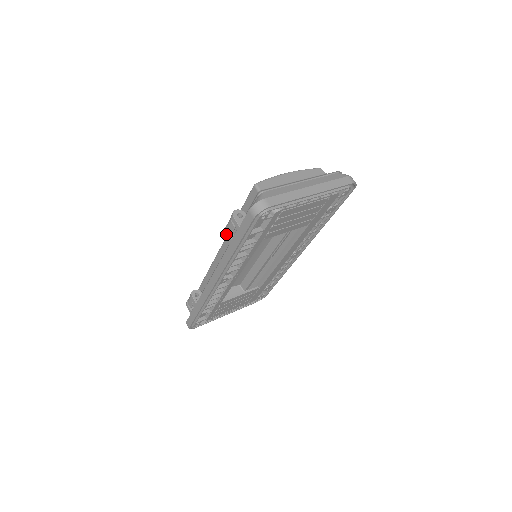
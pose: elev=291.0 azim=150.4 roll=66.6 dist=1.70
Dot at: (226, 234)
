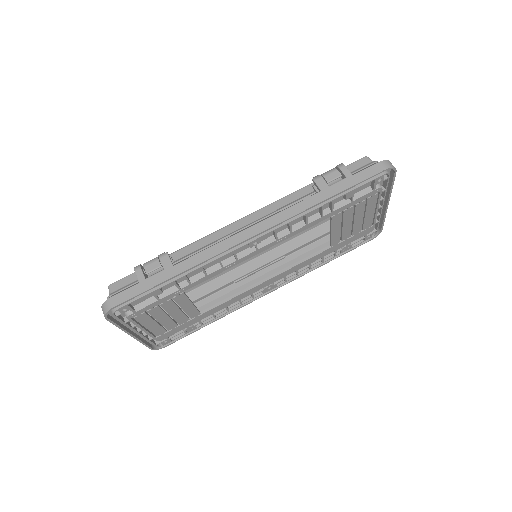
Dot at: (320, 180)
